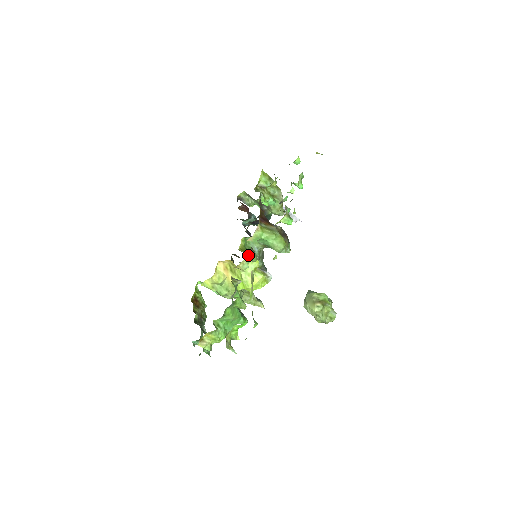
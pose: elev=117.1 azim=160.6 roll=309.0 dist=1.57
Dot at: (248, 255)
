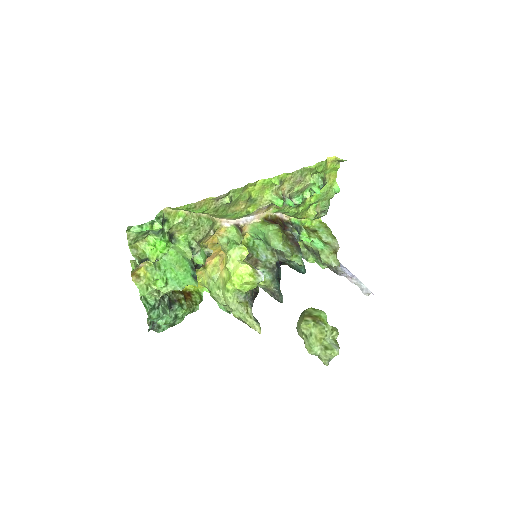
Dot at: (228, 228)
